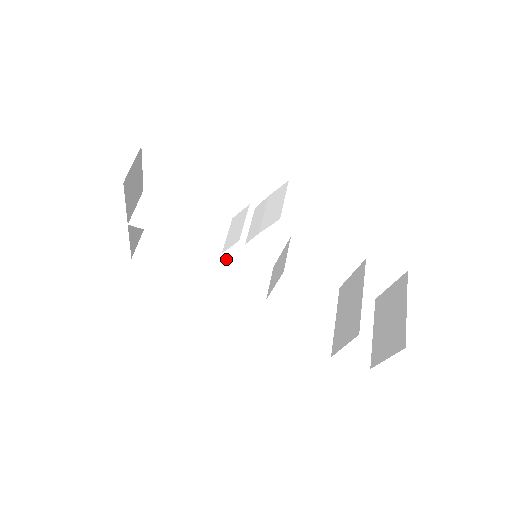
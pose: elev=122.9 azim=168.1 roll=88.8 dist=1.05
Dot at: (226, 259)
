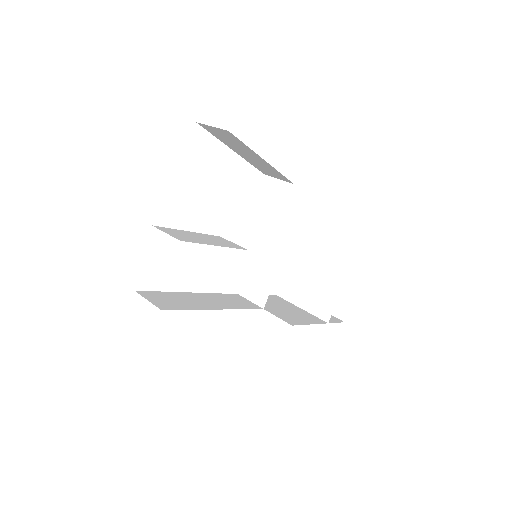
Dot at: (211, 296)
